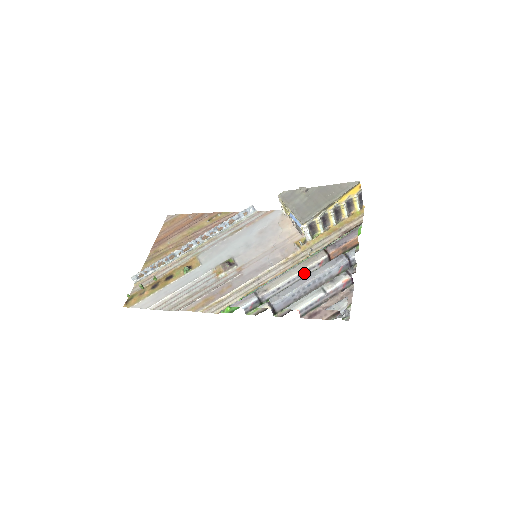
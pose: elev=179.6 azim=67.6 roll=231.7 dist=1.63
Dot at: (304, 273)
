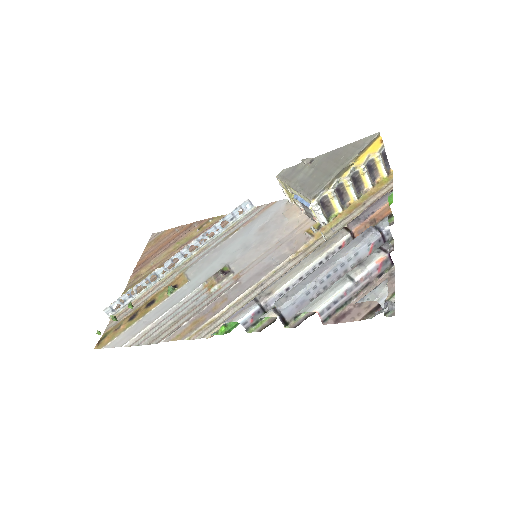
Dot at: (321, 263)
